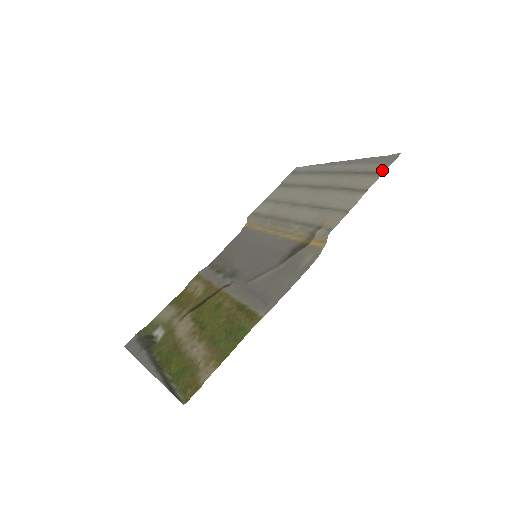
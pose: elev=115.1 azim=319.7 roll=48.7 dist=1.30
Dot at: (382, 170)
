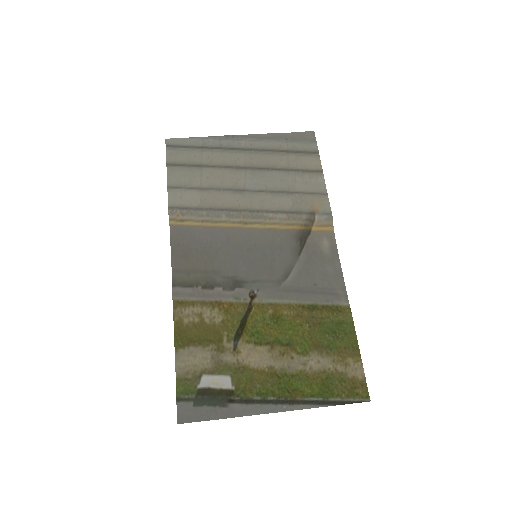
Dot at: (316, 150)
